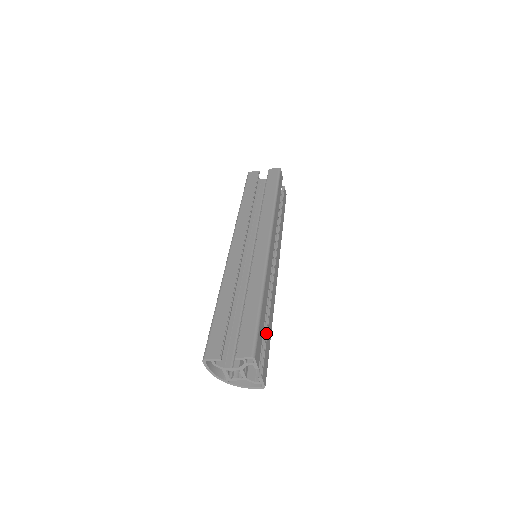
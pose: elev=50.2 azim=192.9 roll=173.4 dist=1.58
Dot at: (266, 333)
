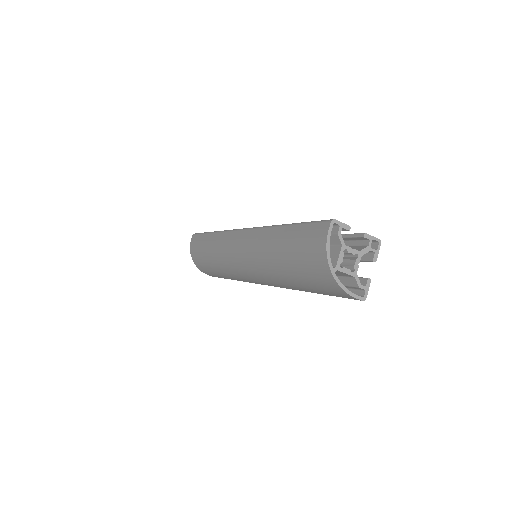
Dot at: occluded
